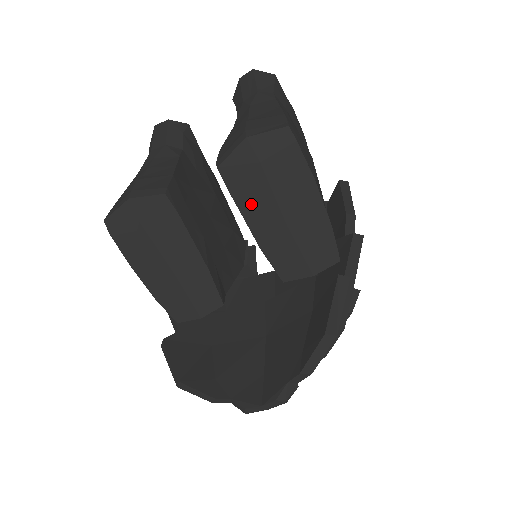
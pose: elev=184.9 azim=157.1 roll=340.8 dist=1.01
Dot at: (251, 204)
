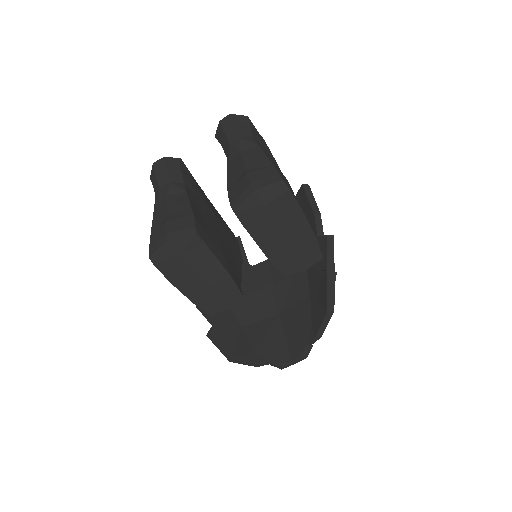
Dot at: (260, 232)
